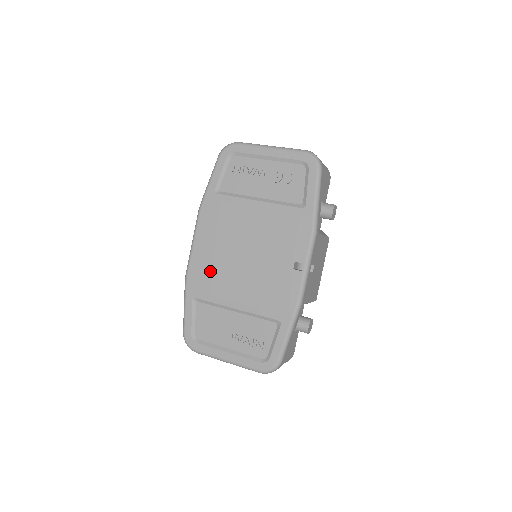
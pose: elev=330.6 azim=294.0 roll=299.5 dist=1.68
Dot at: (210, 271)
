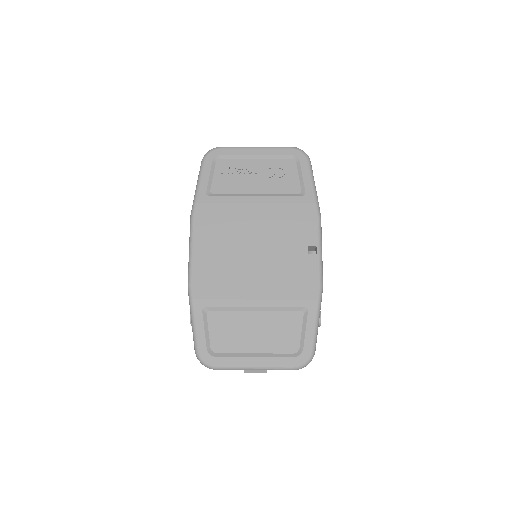
Dot at: (218, 274)
